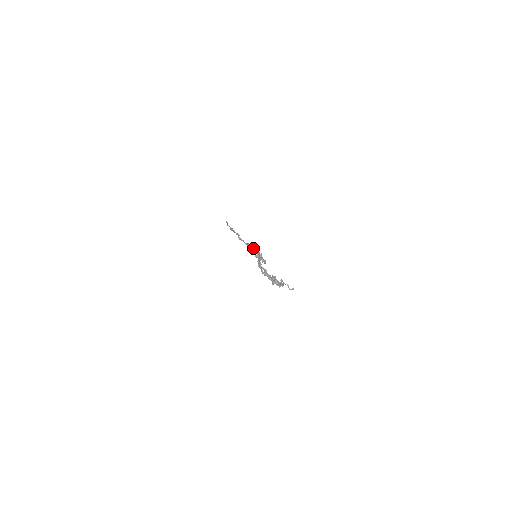
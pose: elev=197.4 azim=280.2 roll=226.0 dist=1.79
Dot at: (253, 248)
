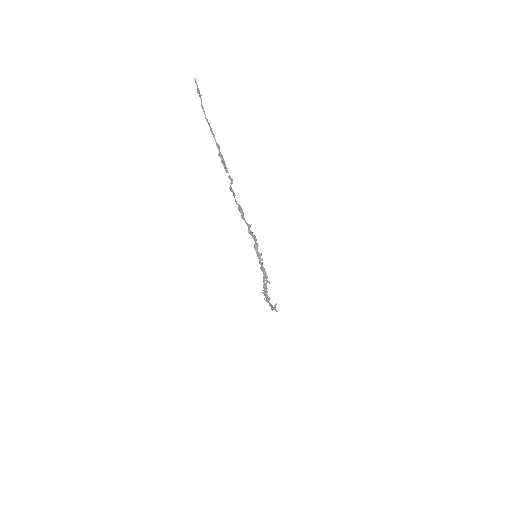
Dot at: (251, 233)
